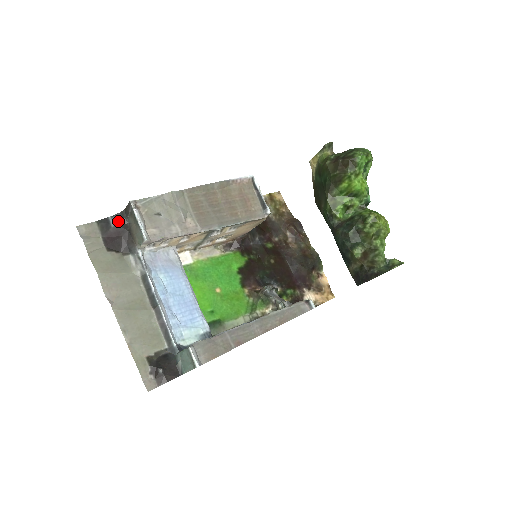
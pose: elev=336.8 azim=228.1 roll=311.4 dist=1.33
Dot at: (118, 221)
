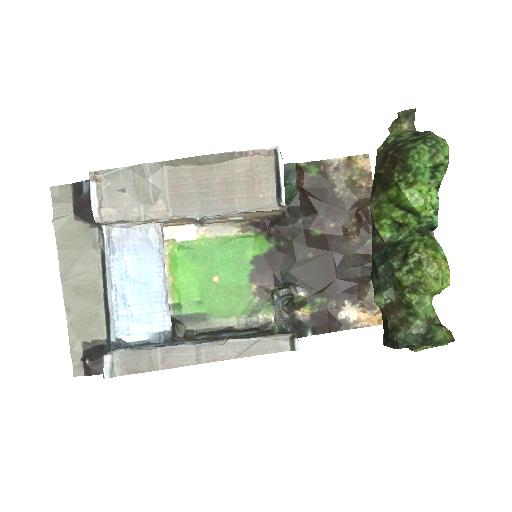
Dot at: occluded
